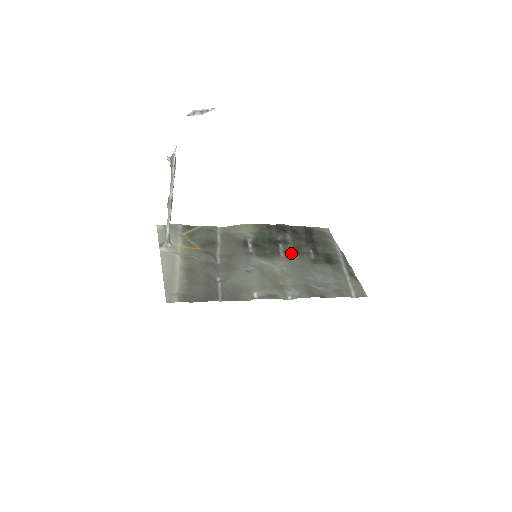
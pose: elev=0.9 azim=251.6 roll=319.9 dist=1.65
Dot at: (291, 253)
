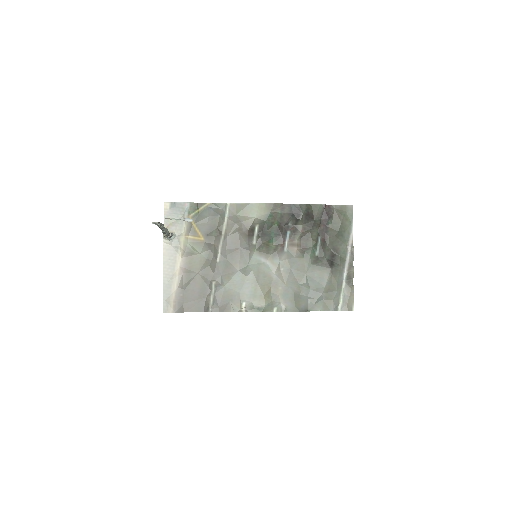
Dot at: (296, 248)
